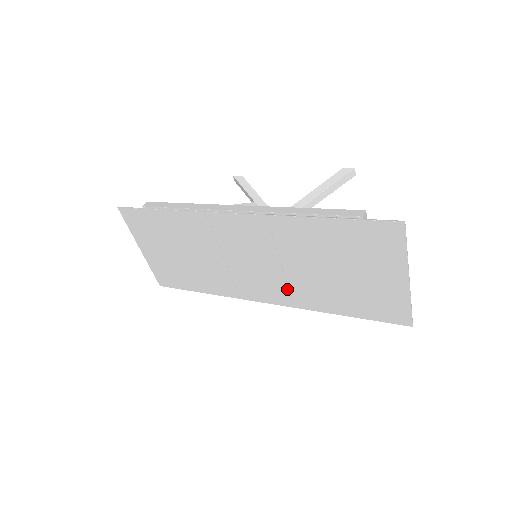
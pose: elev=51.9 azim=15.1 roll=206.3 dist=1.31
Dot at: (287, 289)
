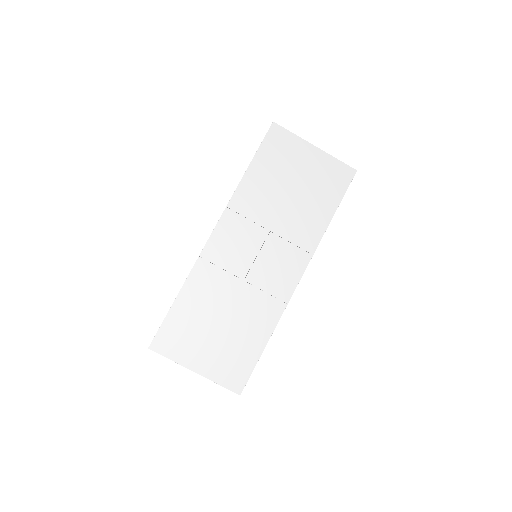
Dot at: (293, 246)
